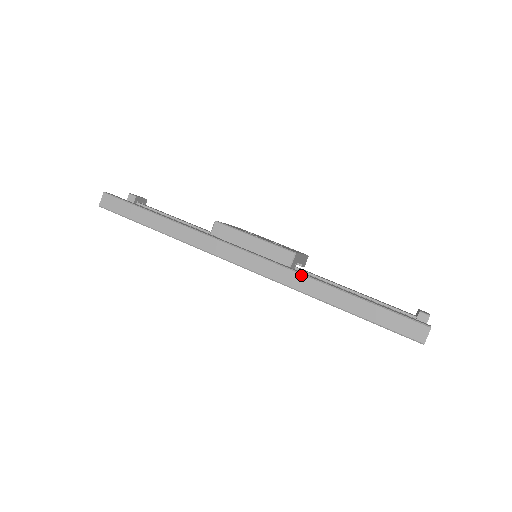
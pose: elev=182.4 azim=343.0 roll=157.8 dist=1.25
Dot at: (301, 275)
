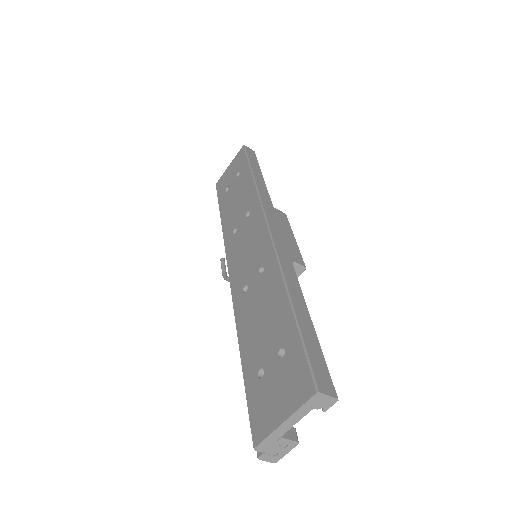
Dot at: (294, 269)
